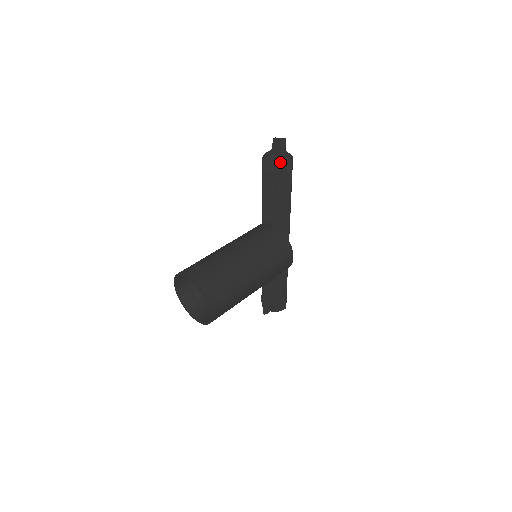
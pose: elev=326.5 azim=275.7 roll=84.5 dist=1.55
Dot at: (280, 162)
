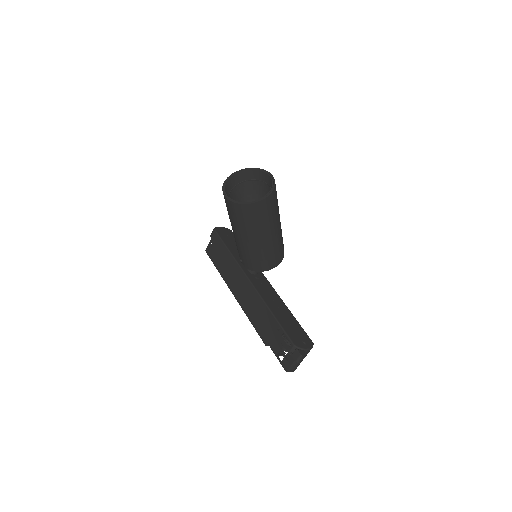
Dot at: (225, 230)
